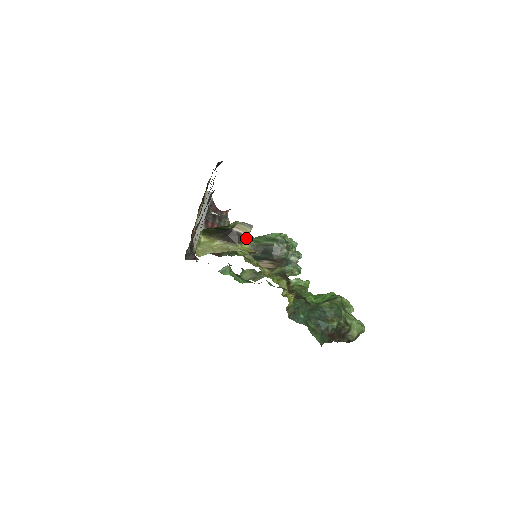
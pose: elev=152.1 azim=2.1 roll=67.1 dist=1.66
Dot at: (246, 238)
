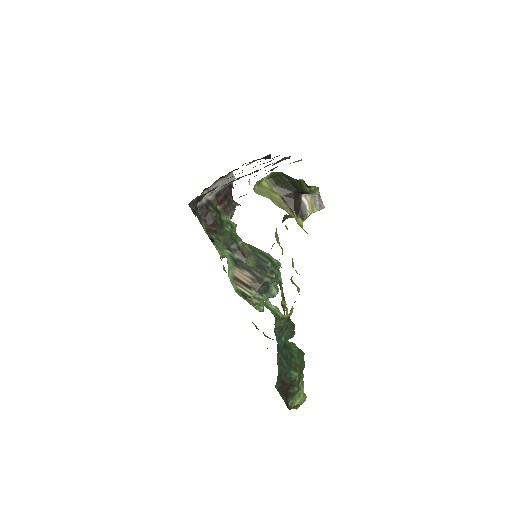
Dot at: (306, 215)
